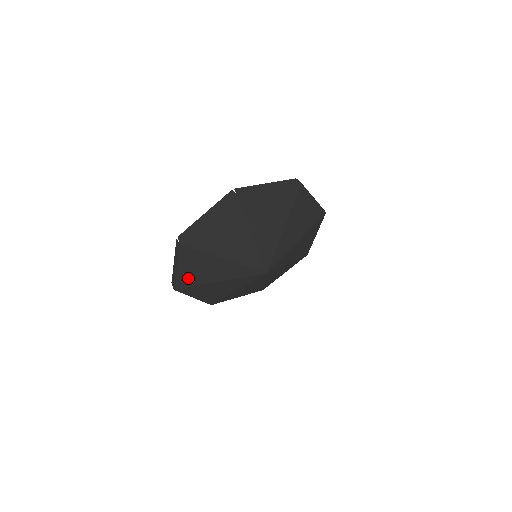
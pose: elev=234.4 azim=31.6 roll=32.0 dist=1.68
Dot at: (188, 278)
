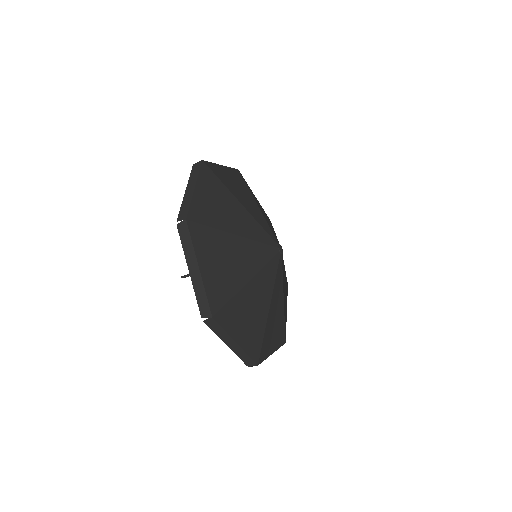
Dot at: (252, 339)
